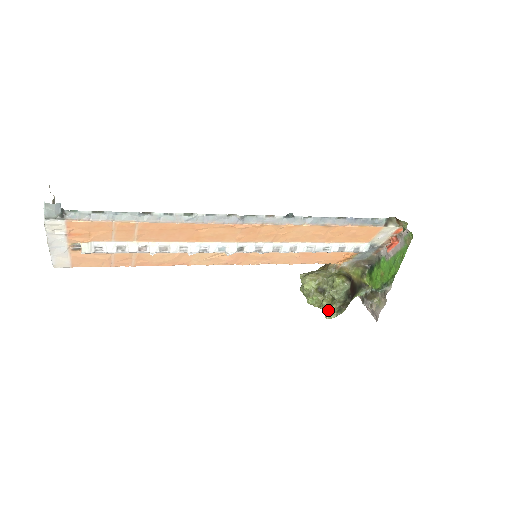
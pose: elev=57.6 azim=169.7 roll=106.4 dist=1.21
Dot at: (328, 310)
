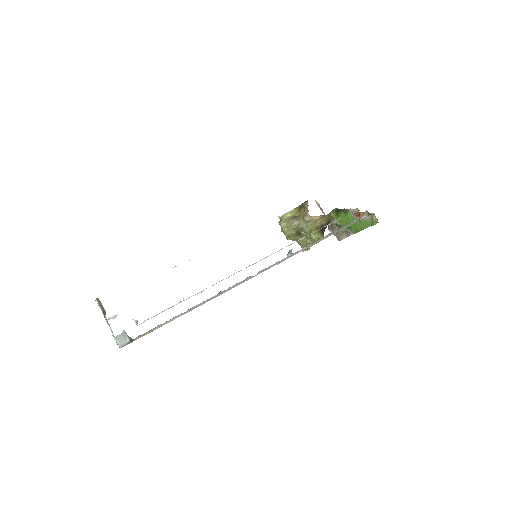
Dot at: occluded
